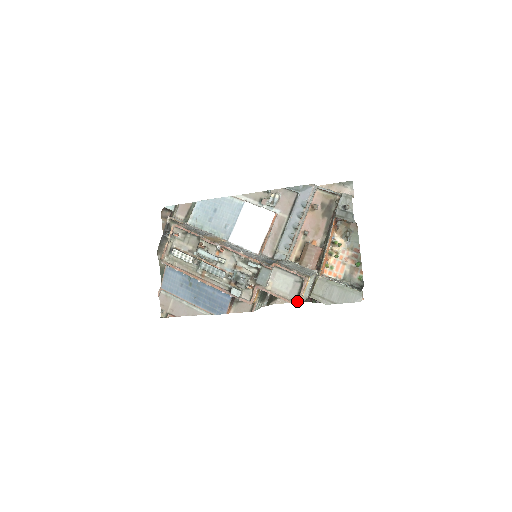
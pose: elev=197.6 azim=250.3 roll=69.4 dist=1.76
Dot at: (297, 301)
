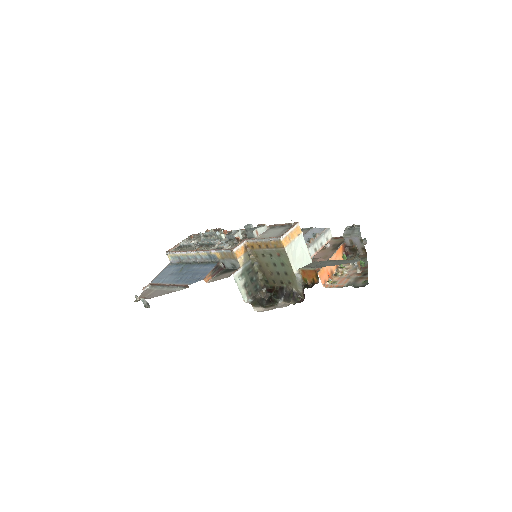
Dot at: (281, 235)
